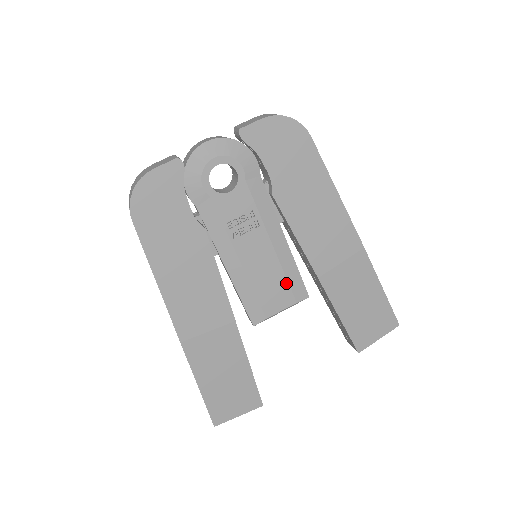
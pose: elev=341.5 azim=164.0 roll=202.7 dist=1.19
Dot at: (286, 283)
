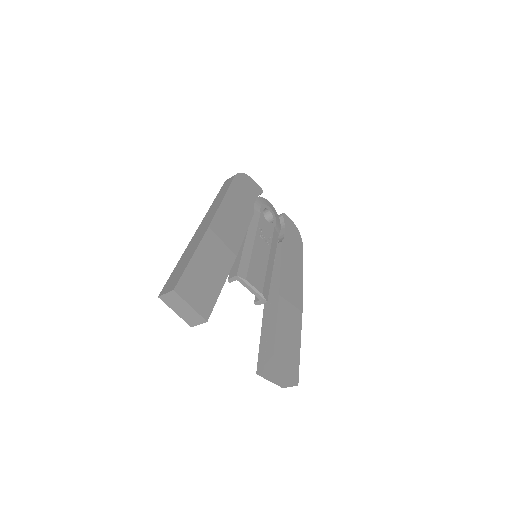
Dot at: (264, 279)
